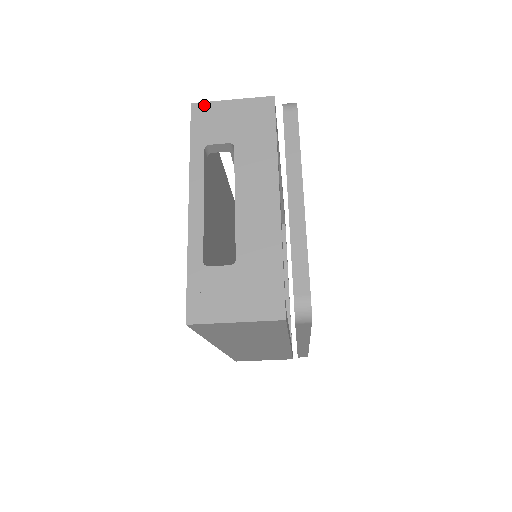
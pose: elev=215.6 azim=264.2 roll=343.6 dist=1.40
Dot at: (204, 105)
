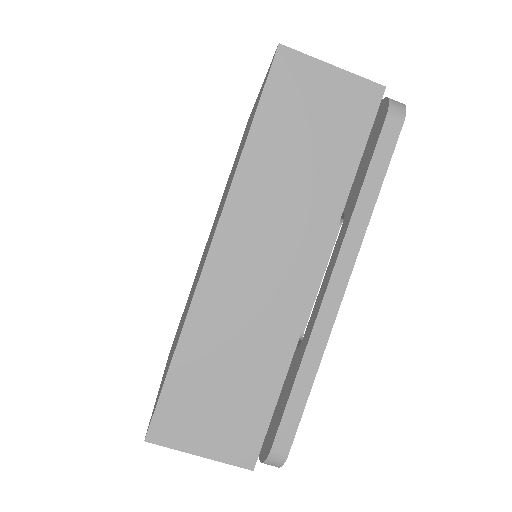
Dot at: occluded
